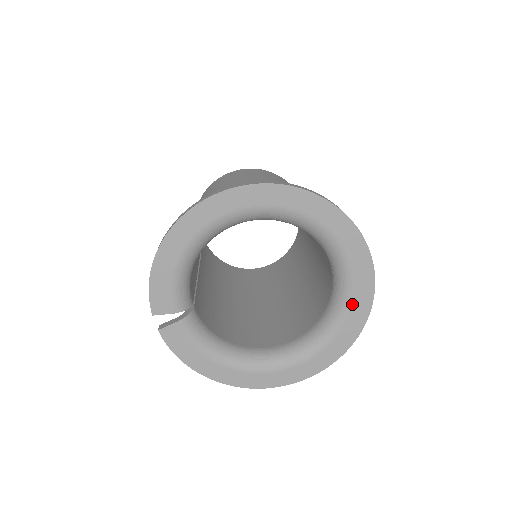
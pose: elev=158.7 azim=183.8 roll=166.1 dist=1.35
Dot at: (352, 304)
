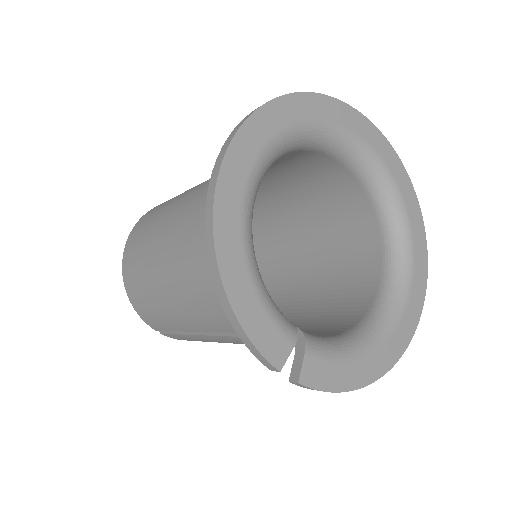
Dot at: (395, 181)
